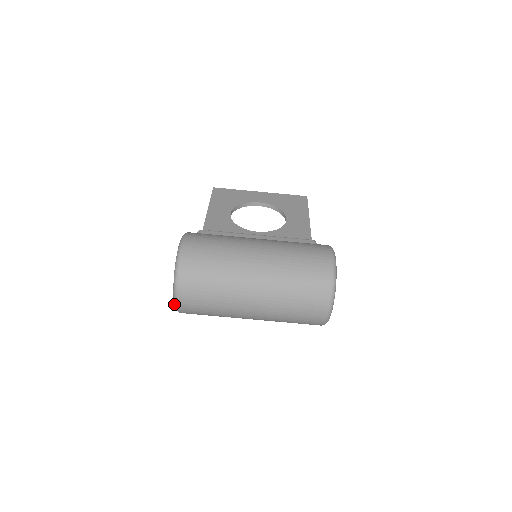
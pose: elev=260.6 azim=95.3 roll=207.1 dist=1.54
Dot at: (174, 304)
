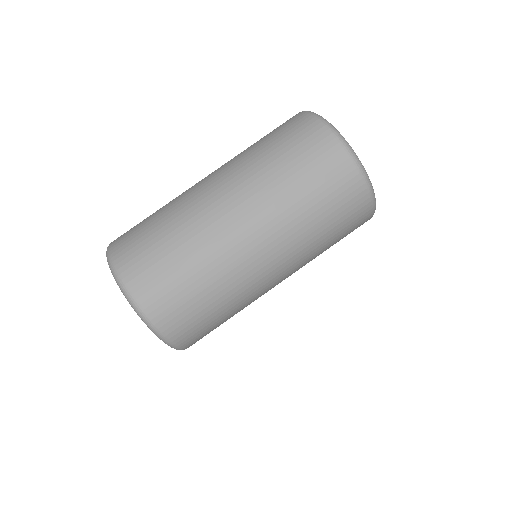
Dot at: occluded
